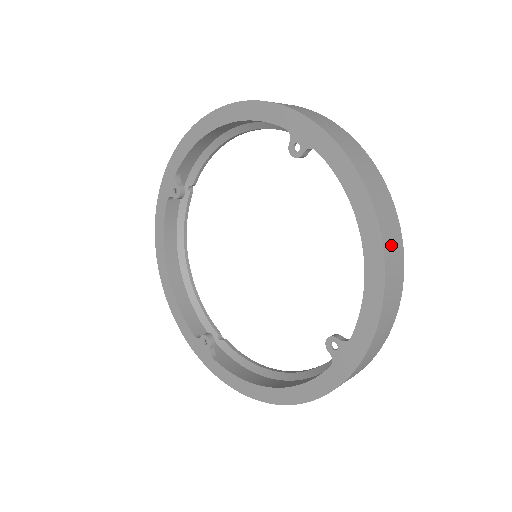
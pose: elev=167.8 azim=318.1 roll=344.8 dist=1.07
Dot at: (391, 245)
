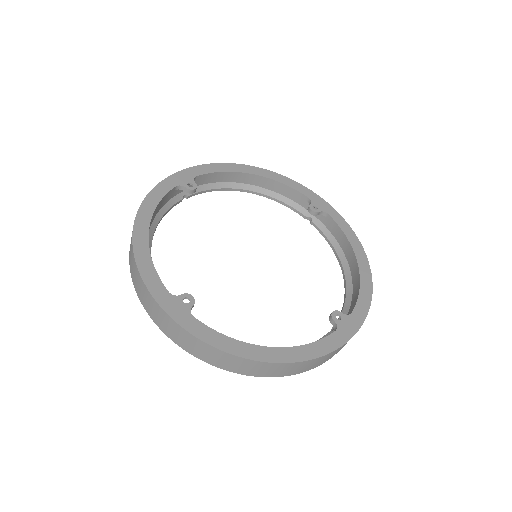
Dot at: occluded
